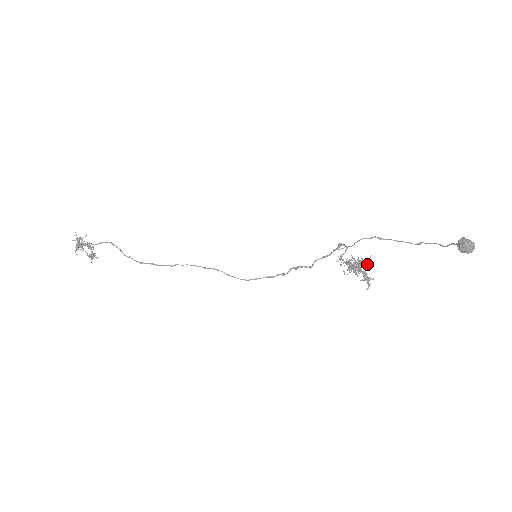
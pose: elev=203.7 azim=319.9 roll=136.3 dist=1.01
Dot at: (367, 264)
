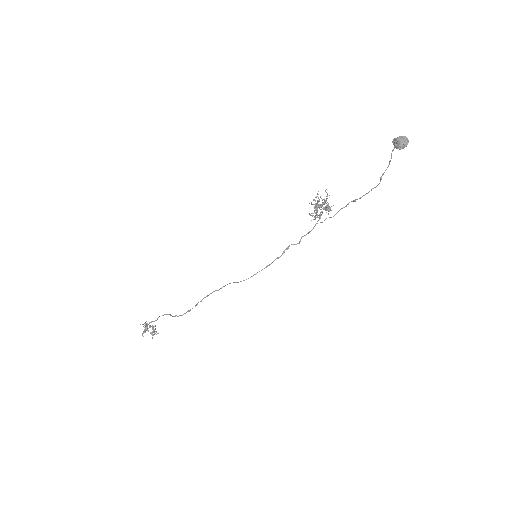
Dot at: (326, 199)
